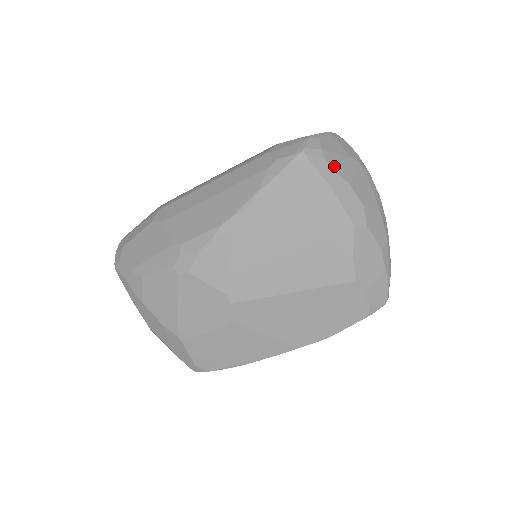
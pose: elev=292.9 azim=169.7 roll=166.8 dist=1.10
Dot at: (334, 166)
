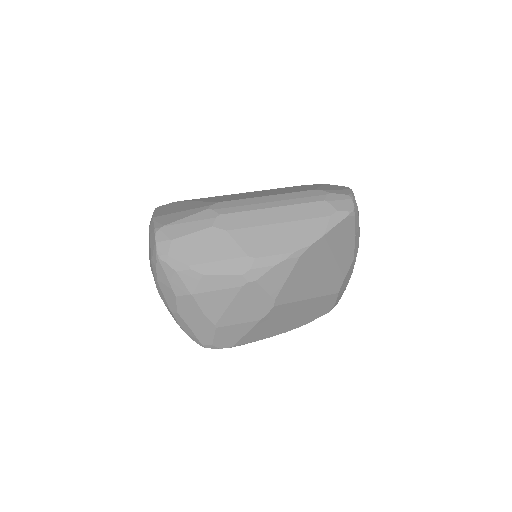
Dot at: occluded
